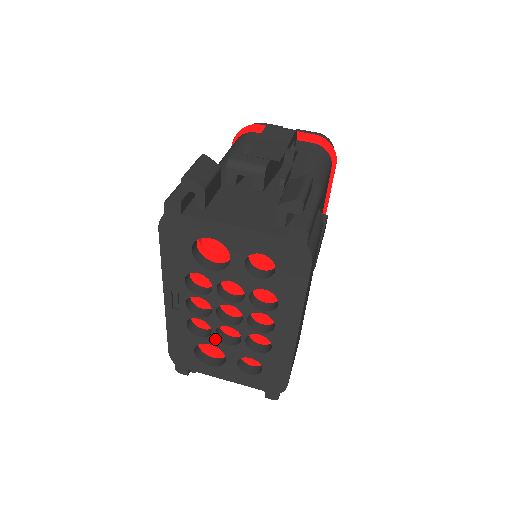
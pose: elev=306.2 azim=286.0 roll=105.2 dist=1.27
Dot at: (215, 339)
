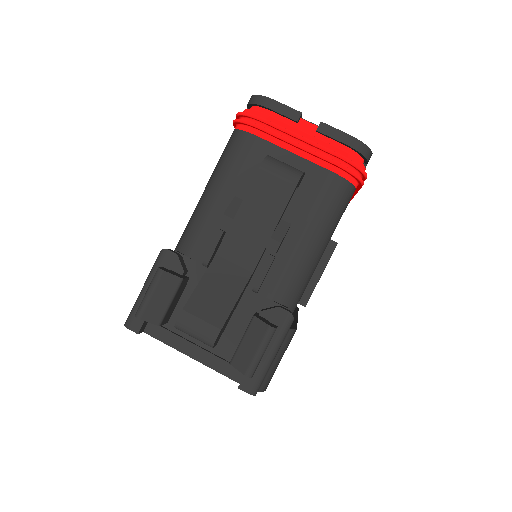
Dot at: occluded
